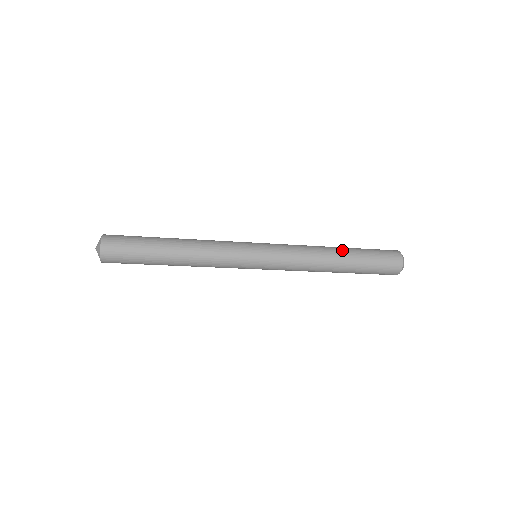
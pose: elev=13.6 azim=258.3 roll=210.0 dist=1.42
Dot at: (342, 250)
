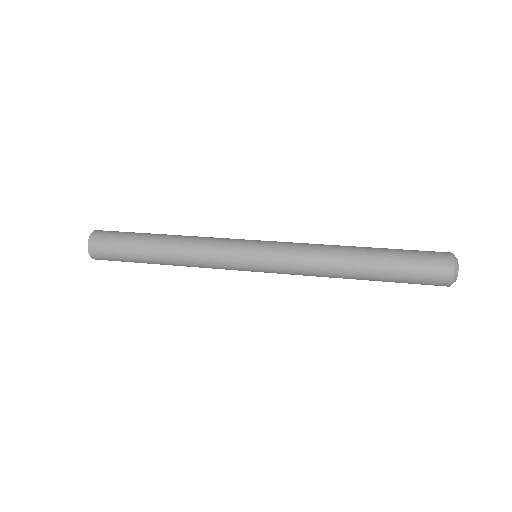
Dot at: (363, 269)
